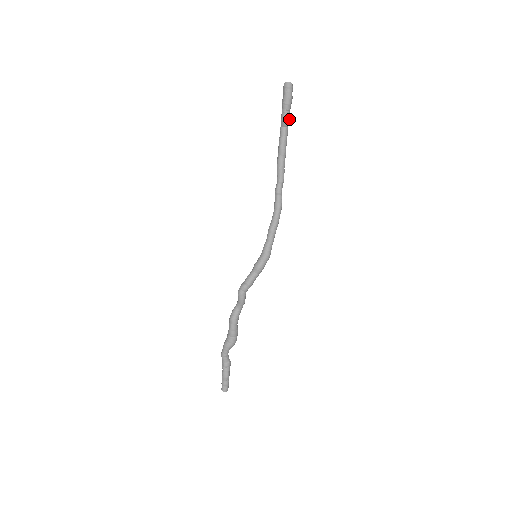
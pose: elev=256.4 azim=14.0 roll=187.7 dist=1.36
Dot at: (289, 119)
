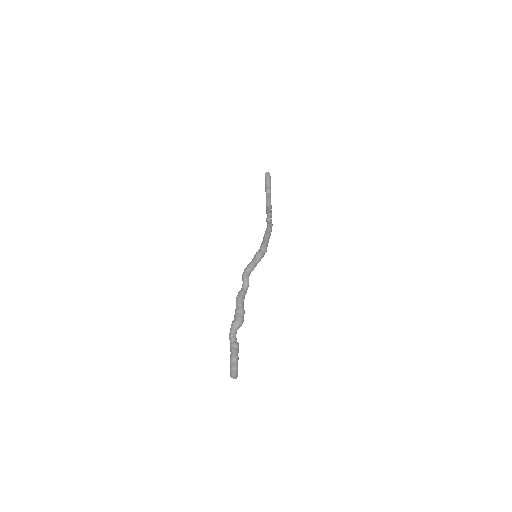
Dot at: occluded
